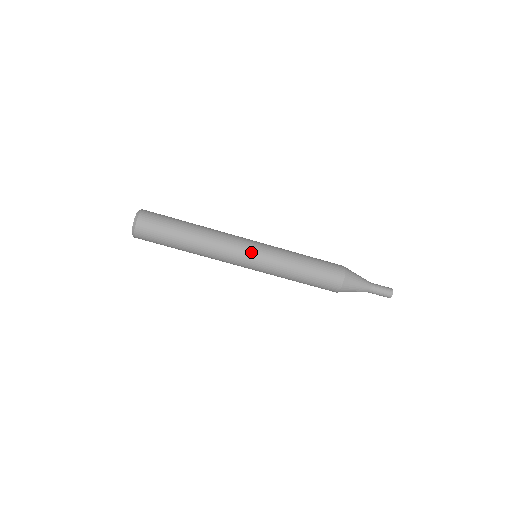
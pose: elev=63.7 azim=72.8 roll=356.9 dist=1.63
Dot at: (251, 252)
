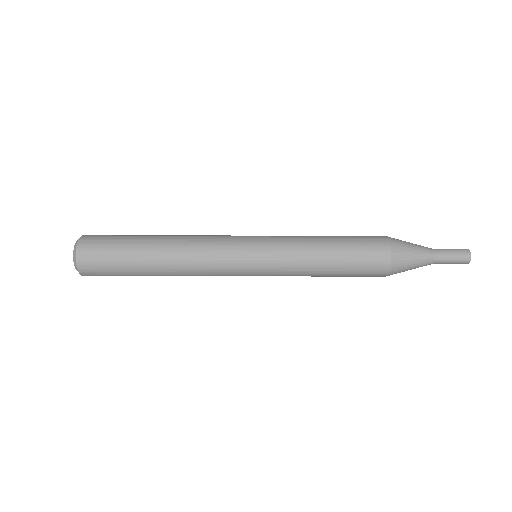
Dot at: (245, 275)
